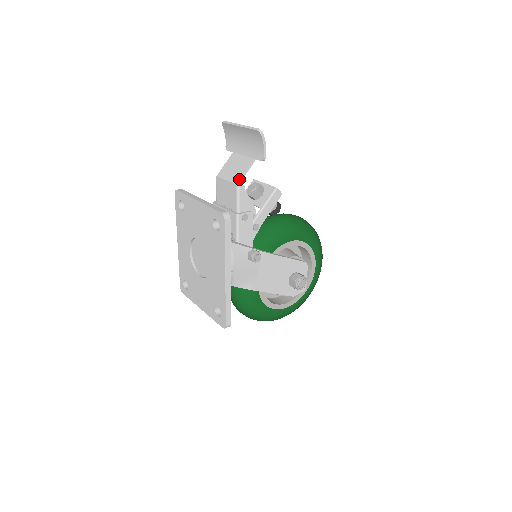
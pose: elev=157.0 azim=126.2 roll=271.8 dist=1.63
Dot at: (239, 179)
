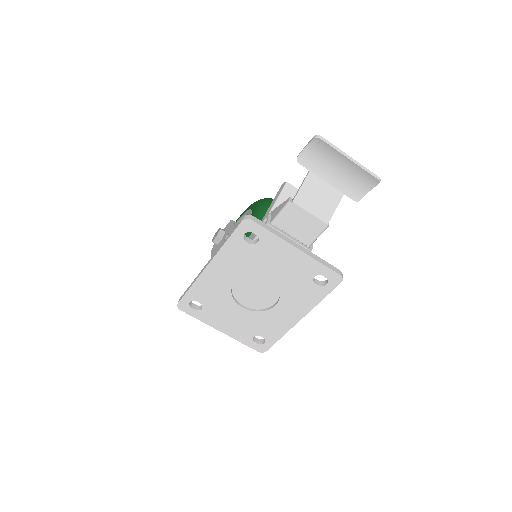
Dot at: occluded
